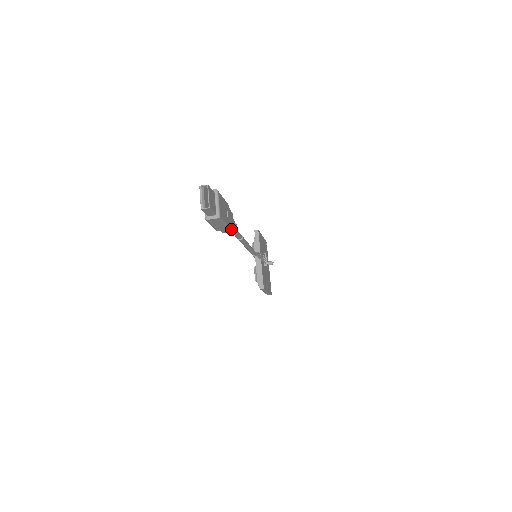
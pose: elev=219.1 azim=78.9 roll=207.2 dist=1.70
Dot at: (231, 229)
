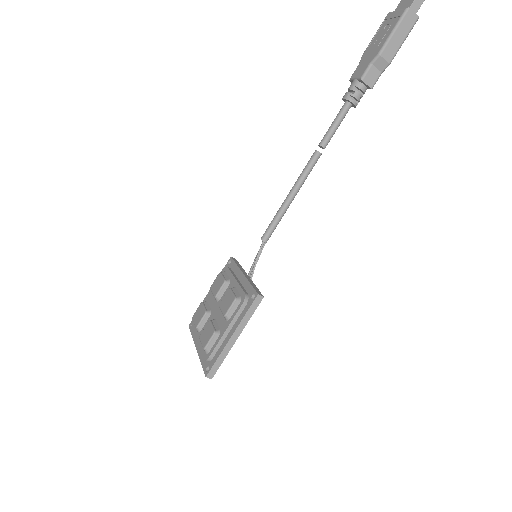
Dot at: (377, 78)
